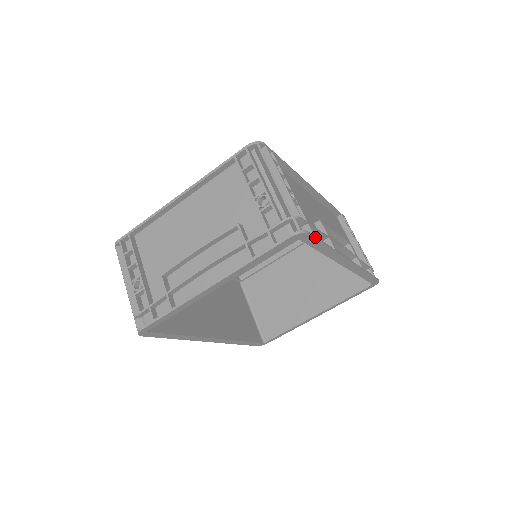
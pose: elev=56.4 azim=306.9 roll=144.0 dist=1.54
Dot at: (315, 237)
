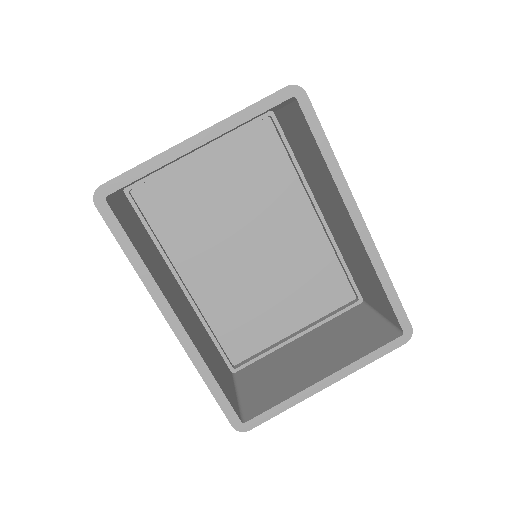
Dot at: (314, 111)
